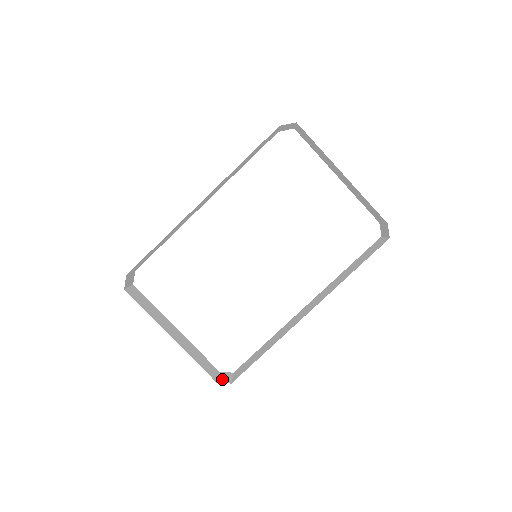
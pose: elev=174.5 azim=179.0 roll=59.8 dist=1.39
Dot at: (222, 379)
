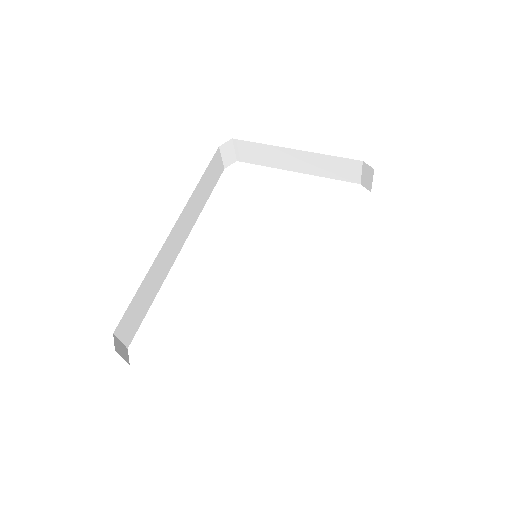
Dot at: occluded
